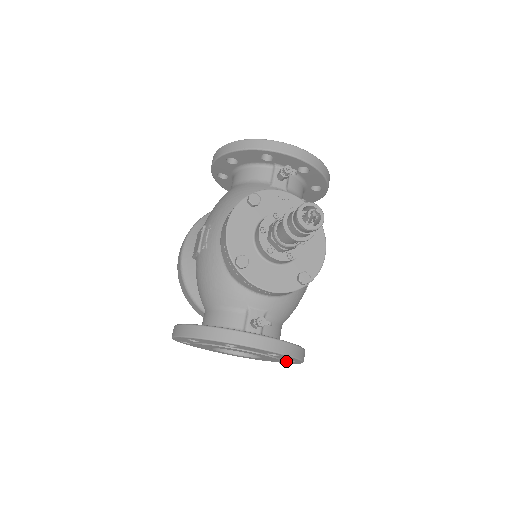
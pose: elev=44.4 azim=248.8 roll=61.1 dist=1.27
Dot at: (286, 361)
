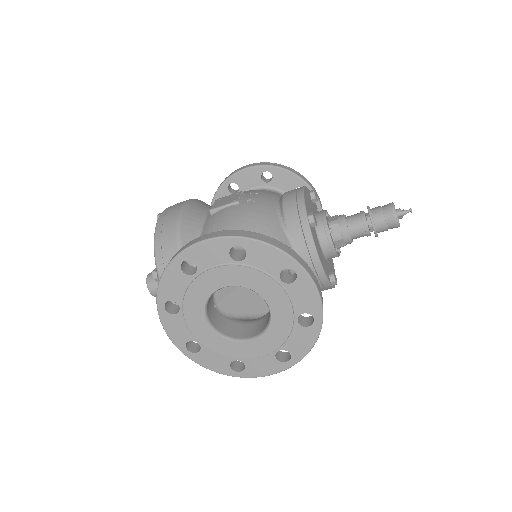
Dot at: (270, 360)
